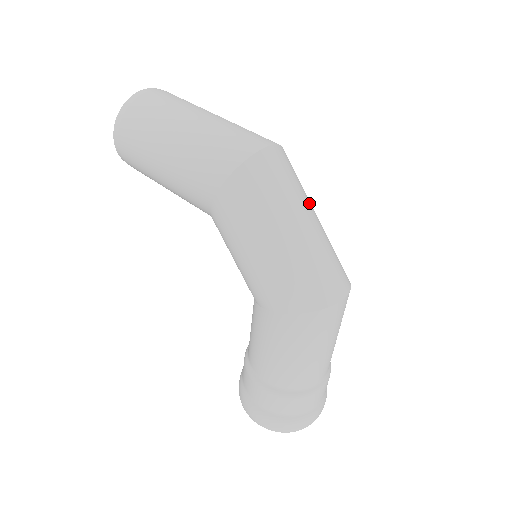
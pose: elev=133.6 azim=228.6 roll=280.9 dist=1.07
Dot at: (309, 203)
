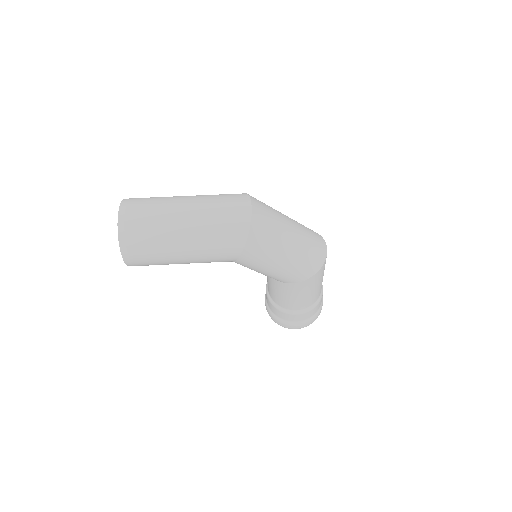
Dot at: (281, 214)
